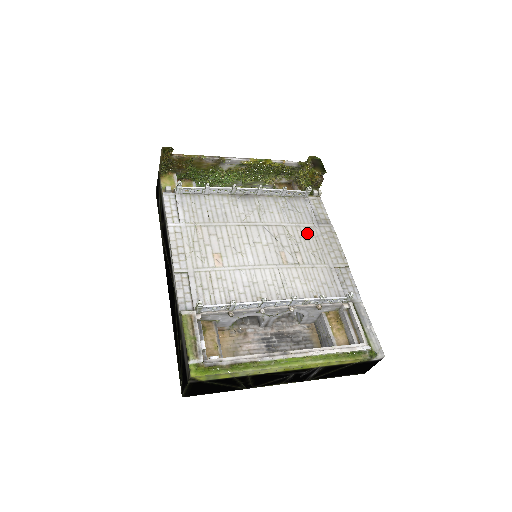
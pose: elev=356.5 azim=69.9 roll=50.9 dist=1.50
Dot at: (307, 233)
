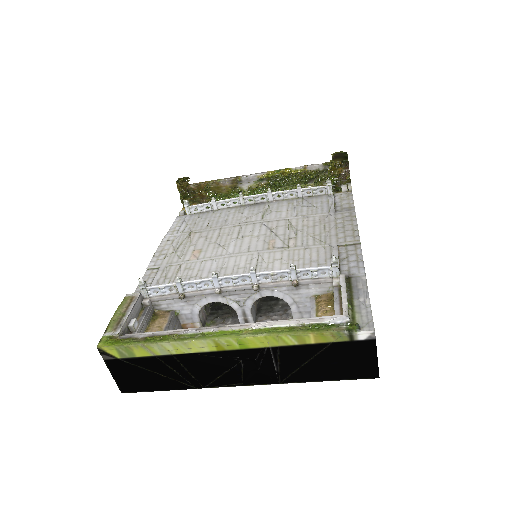
Dot at: (315, 221)
